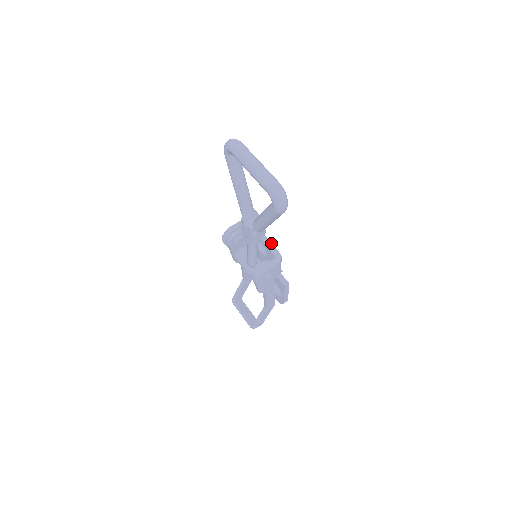
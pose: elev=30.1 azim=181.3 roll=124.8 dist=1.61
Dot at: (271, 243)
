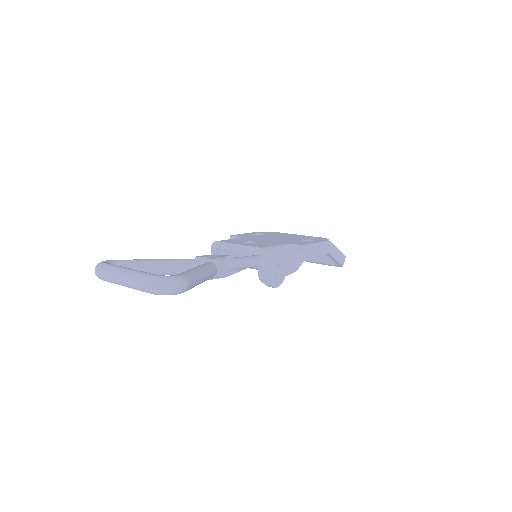
Dot at: (246, 246)
